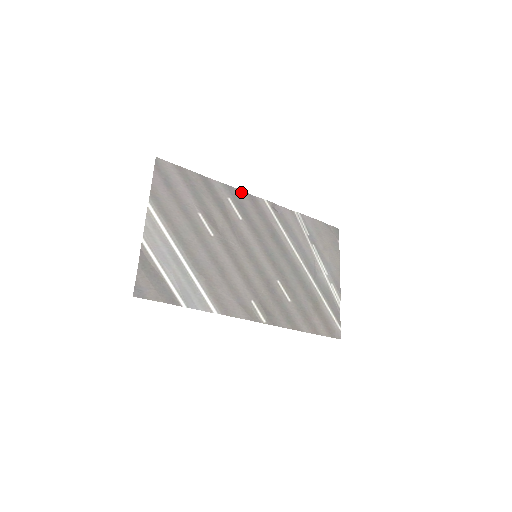
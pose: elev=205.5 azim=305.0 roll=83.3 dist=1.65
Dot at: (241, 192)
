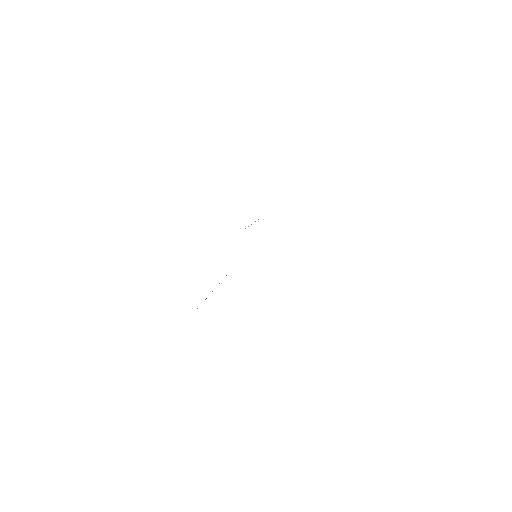
Dot at: occluded
